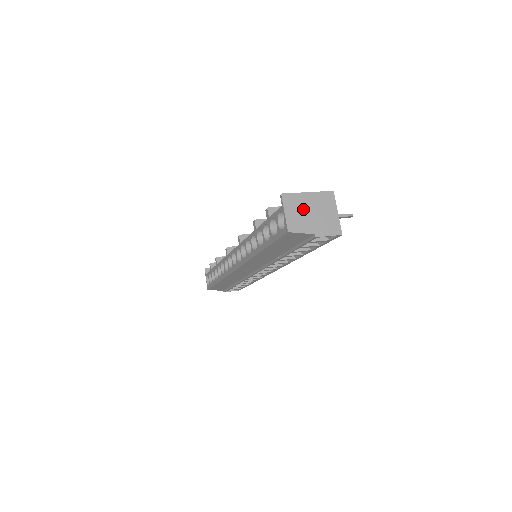
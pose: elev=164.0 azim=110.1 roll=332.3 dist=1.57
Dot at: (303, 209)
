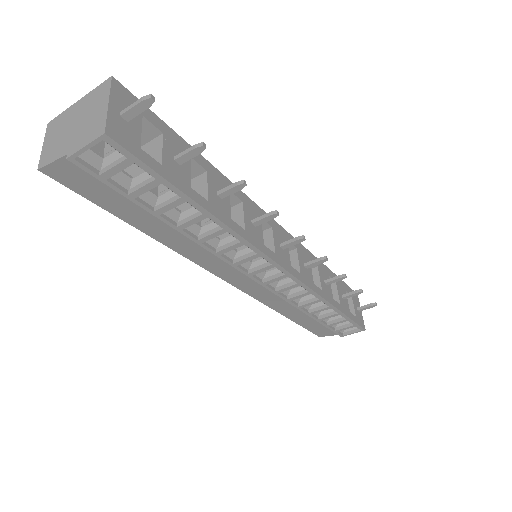
Dot at: (65, 127)
